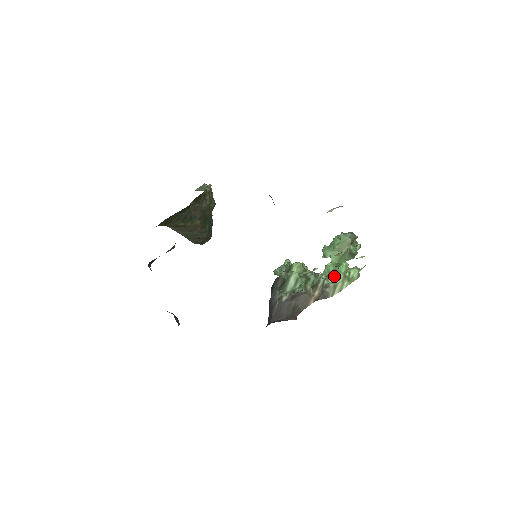
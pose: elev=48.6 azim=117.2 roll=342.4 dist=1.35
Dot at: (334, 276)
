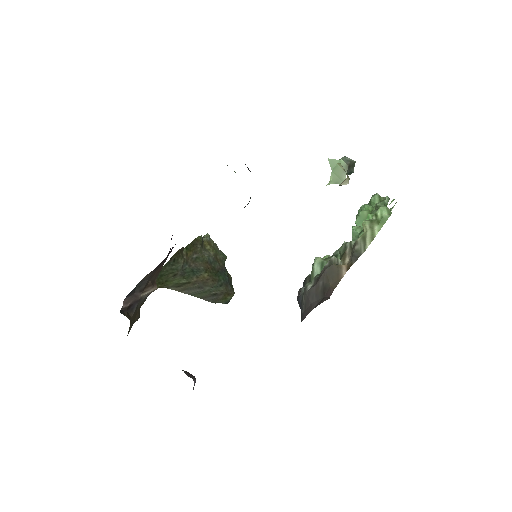
Dot at: occluded
